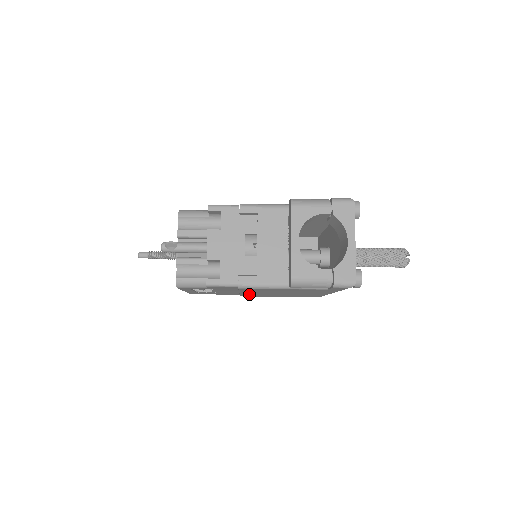
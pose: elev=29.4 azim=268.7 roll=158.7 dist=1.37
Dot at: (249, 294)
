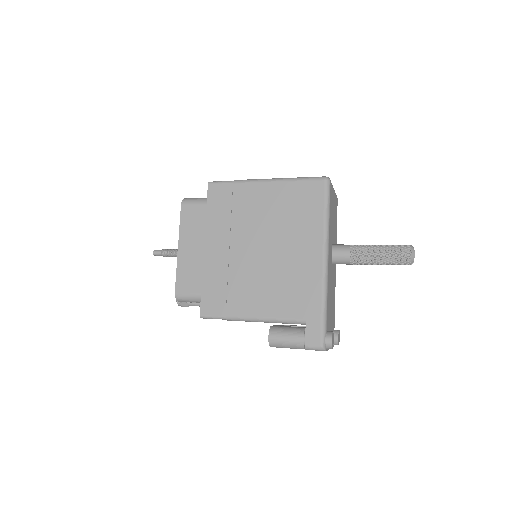
Dot at: occluded
